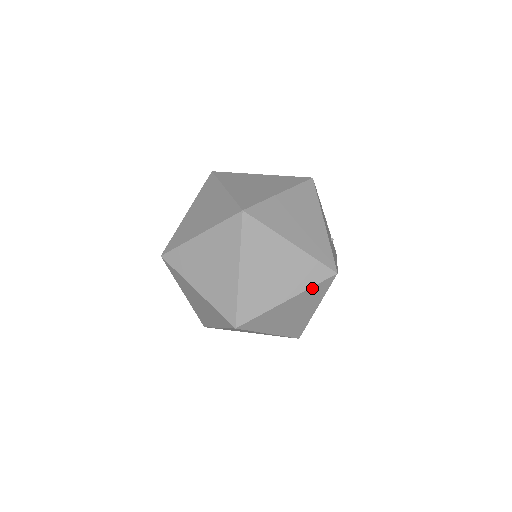
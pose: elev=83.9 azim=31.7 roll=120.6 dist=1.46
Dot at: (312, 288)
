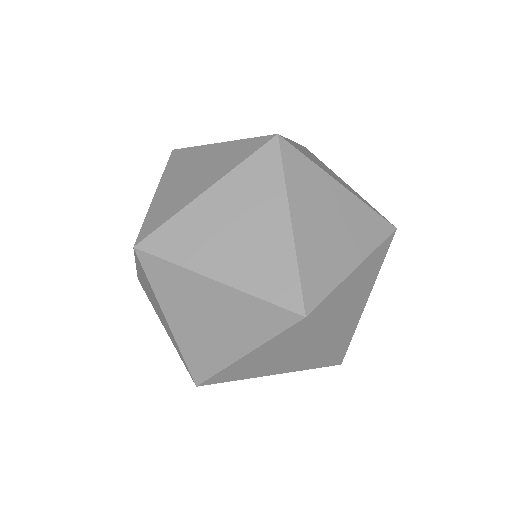
Dot at: (376, 250)
